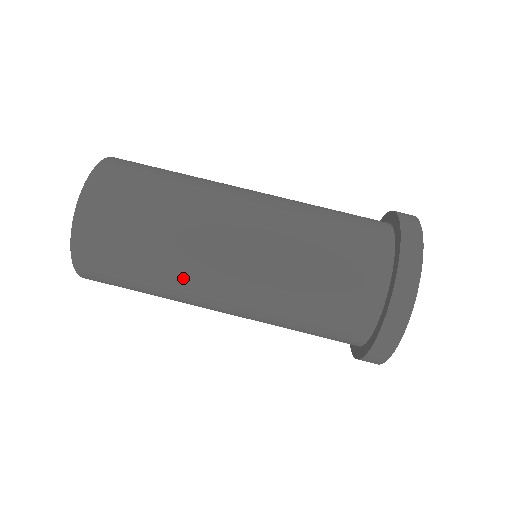
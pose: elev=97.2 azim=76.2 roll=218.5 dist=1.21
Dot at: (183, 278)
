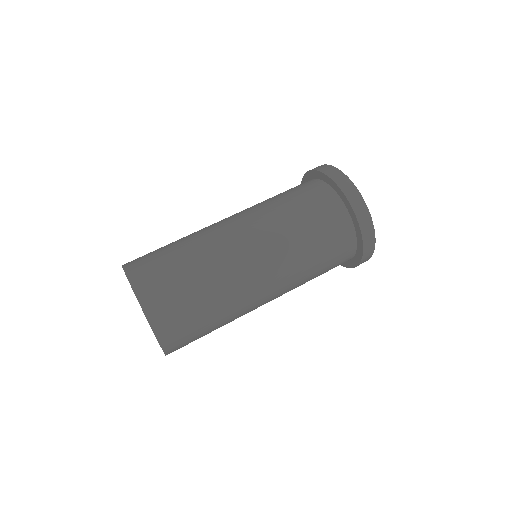
Dot at: (228, 275)
